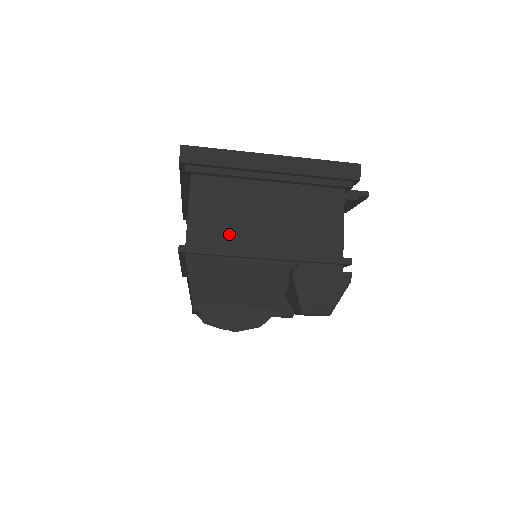
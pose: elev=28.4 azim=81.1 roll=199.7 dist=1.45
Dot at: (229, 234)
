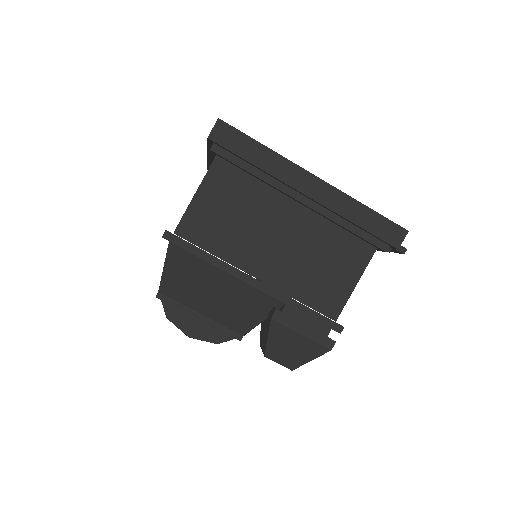
Dot at: (227, 241)
